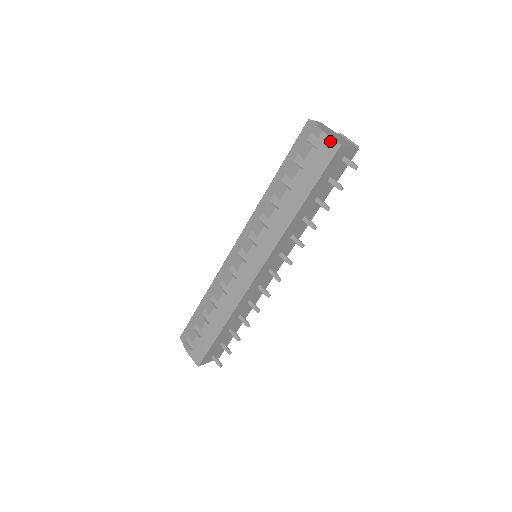
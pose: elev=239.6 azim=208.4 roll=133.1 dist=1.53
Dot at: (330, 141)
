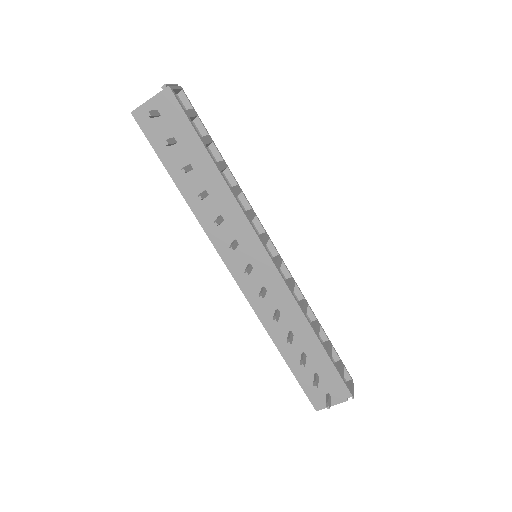
Dot at: occluded
